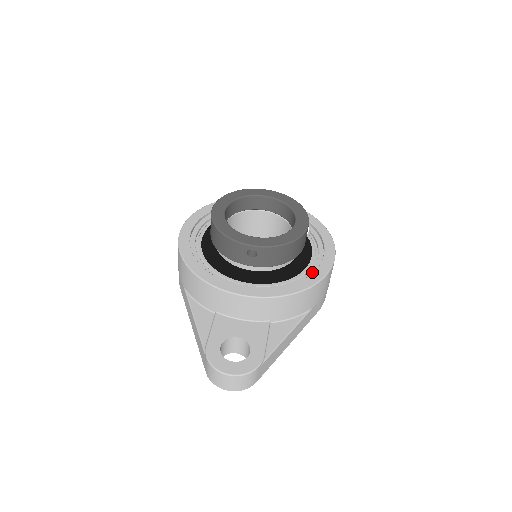
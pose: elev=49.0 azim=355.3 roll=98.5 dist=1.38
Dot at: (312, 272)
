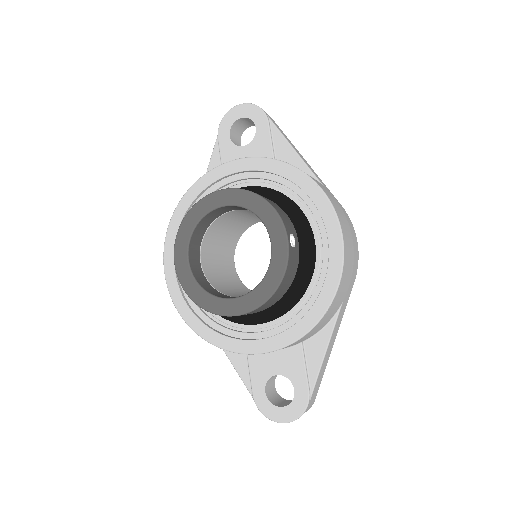
Dot at: (322, 282)
